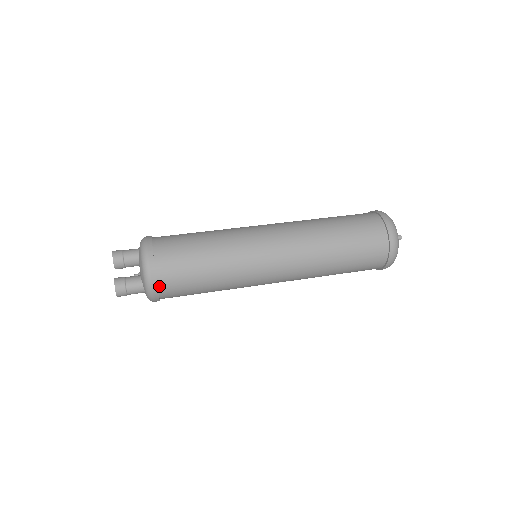
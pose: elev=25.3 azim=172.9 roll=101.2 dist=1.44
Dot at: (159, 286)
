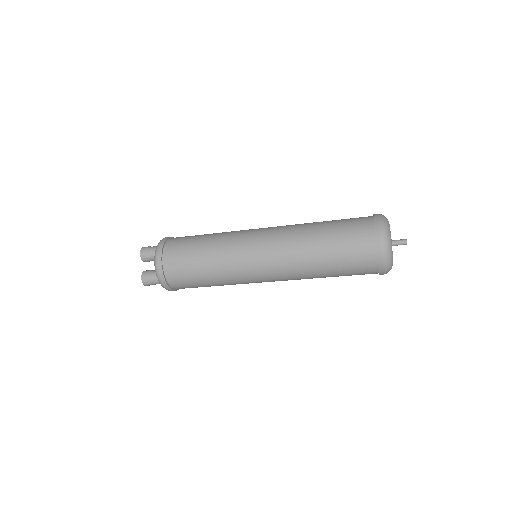
Dot at: (170, 285)
